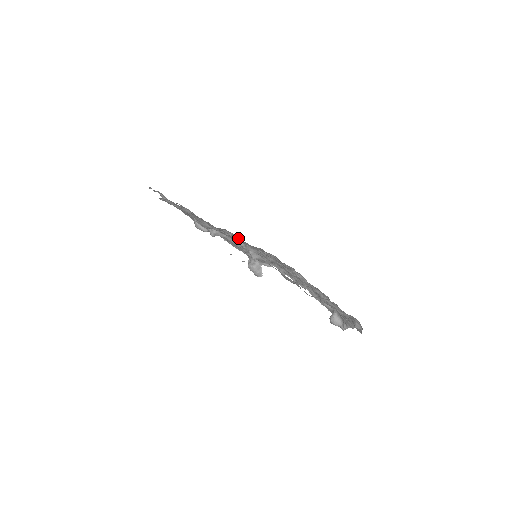
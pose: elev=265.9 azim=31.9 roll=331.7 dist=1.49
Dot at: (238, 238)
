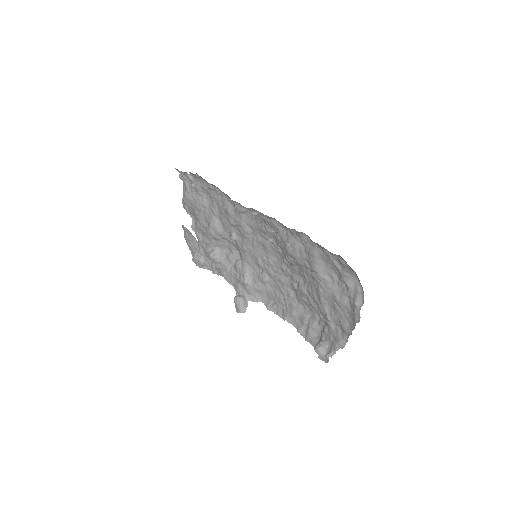
Dot at: (237, 259)
